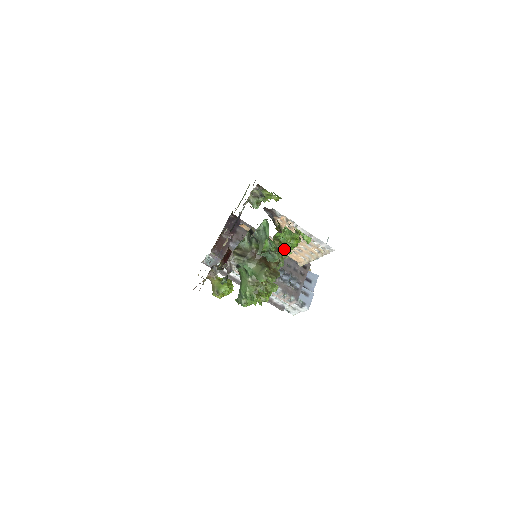
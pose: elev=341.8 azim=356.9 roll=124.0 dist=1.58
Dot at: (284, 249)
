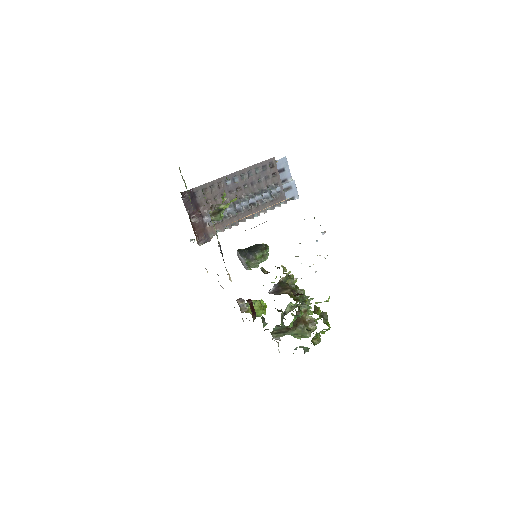
Dot at: occluded
